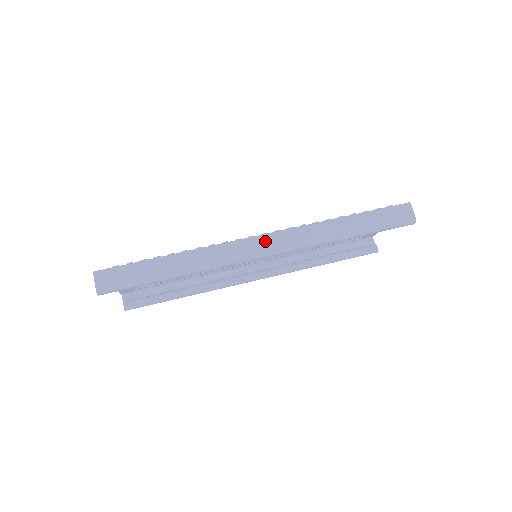
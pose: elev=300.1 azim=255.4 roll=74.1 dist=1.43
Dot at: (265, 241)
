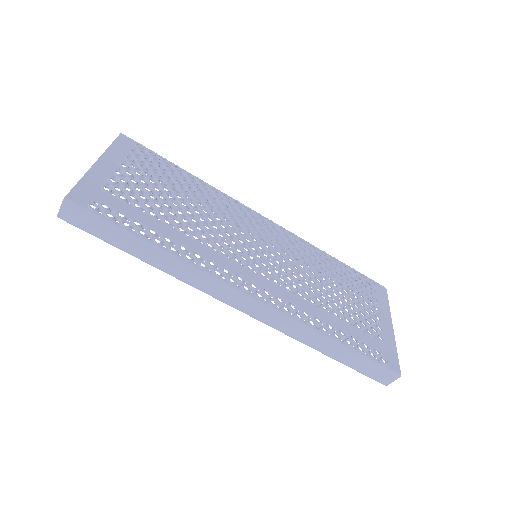
Dot at: (251, 305)
